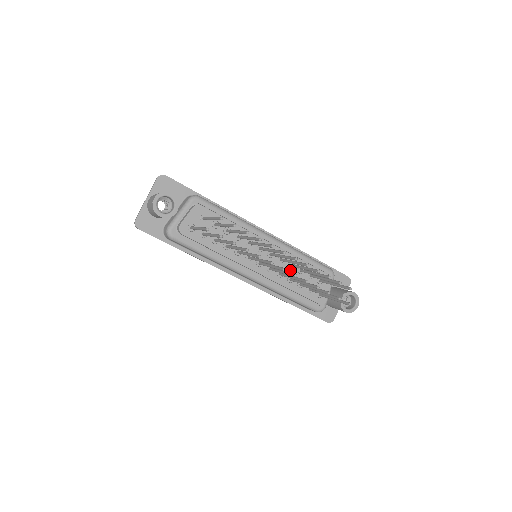
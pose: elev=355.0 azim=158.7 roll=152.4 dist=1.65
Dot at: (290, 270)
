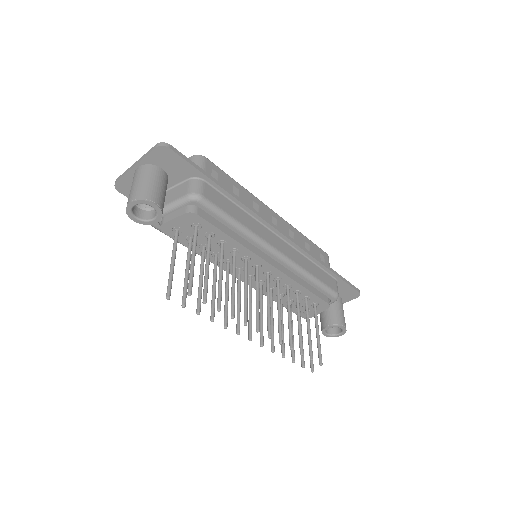
Dot at: (284, 289)
